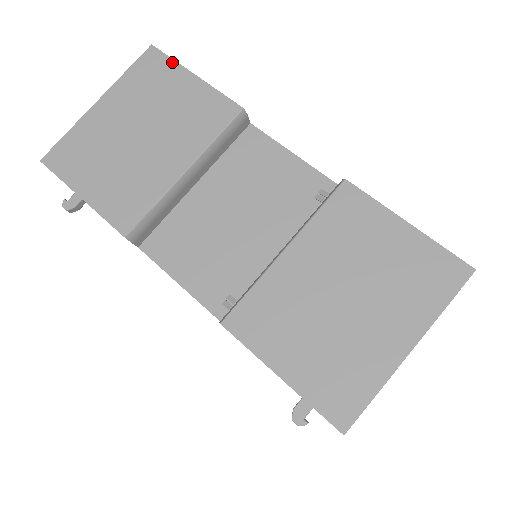
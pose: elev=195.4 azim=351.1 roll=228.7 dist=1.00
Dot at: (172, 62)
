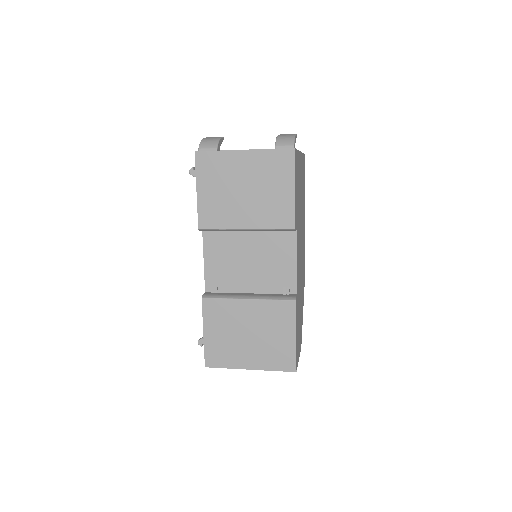
Dot at: (293, 170)
